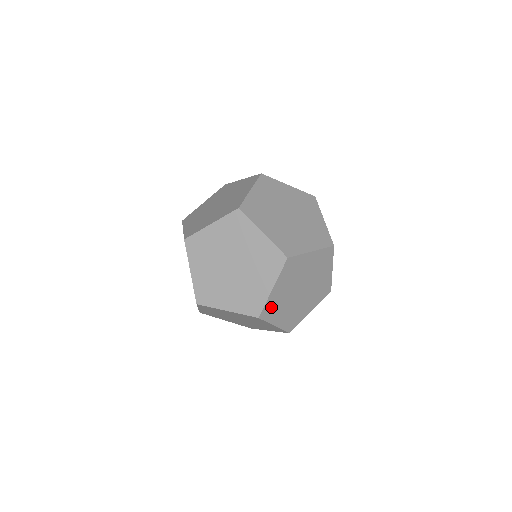
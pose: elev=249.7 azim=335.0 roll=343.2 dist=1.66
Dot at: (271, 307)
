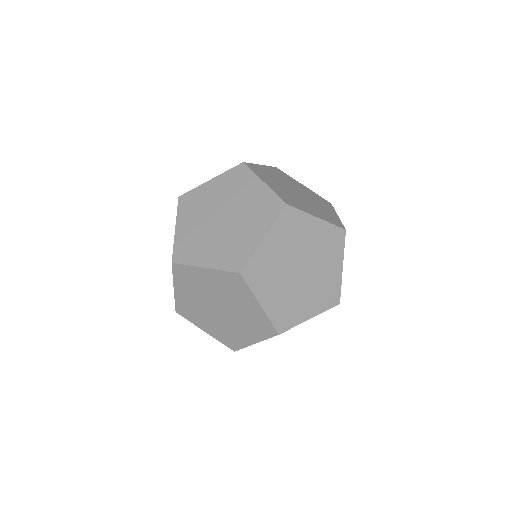
Dot at: (282, 315)
